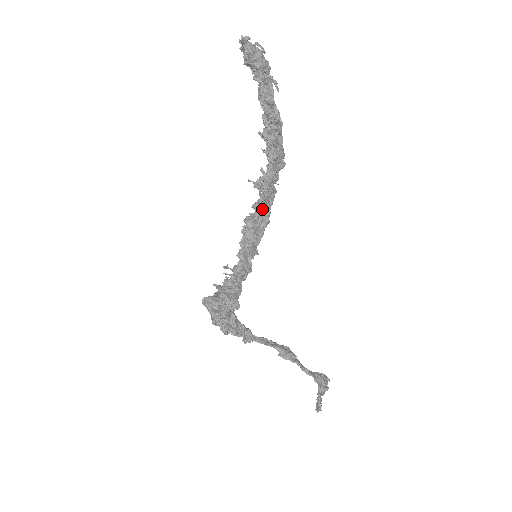
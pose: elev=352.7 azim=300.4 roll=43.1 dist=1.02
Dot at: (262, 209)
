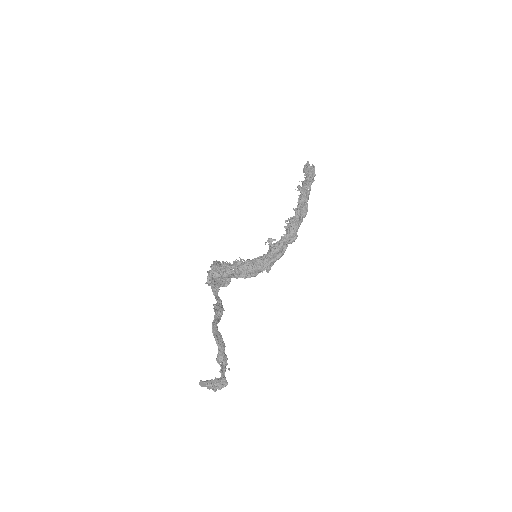
Dot at: (281, 241)
